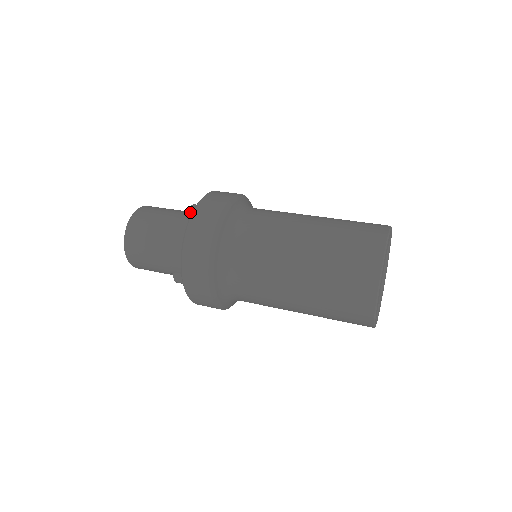
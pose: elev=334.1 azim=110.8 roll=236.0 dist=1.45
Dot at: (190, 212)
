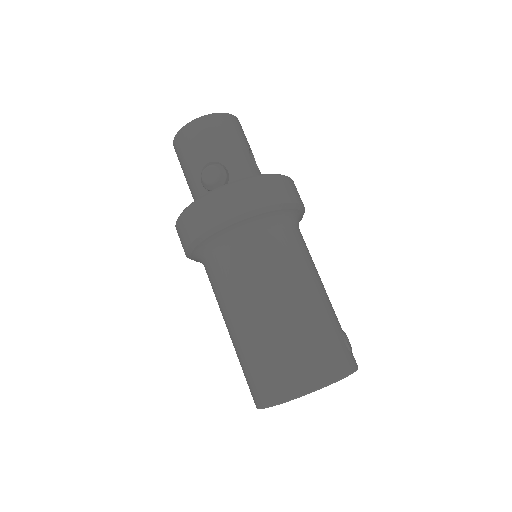
Dot at: (201, 182)
